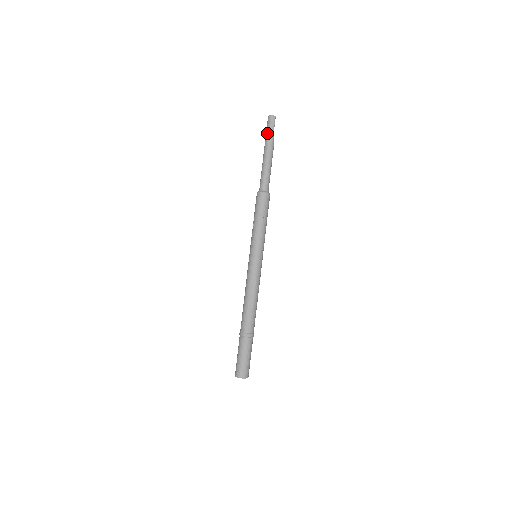
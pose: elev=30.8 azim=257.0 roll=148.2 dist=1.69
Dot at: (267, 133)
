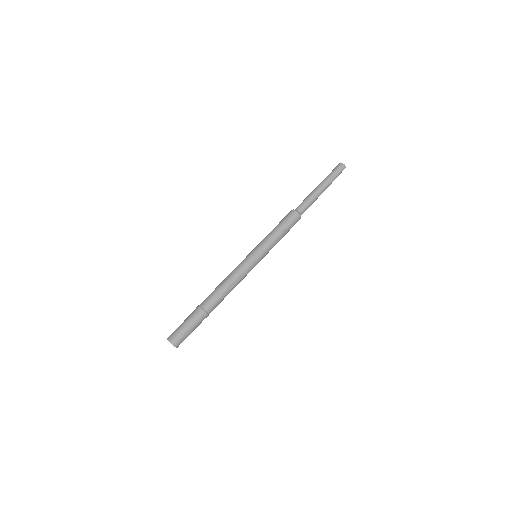
Dot at: (332, 174)
